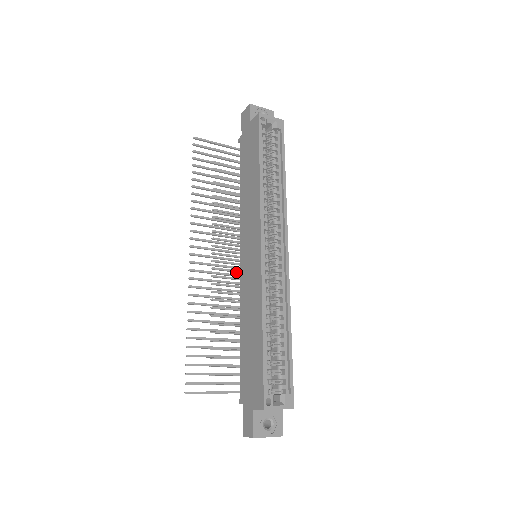
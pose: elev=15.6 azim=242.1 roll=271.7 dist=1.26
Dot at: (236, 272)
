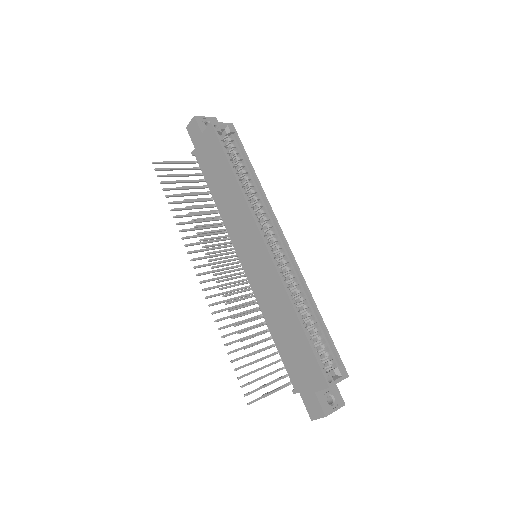
Dot at: occluded
